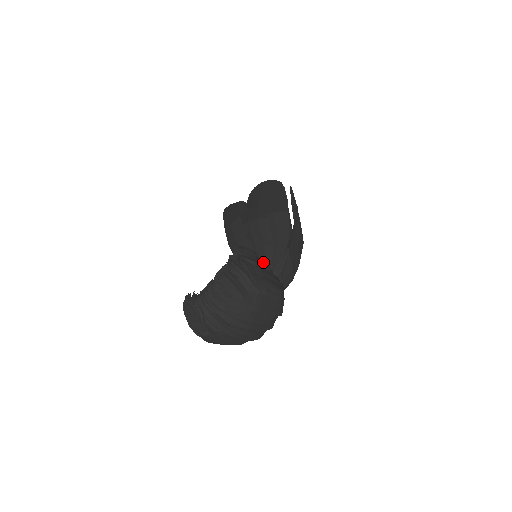
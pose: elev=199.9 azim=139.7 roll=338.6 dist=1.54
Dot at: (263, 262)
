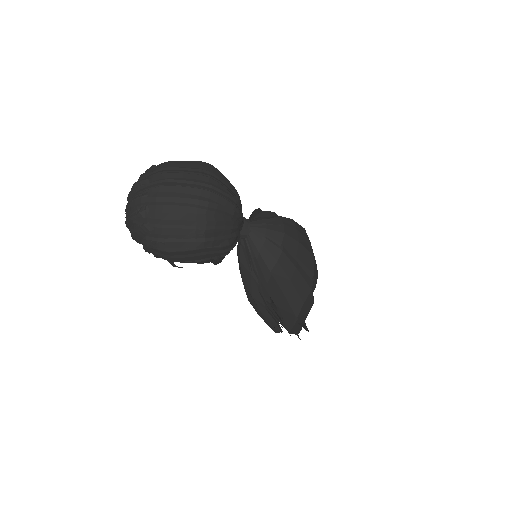
Dot at: occluded
